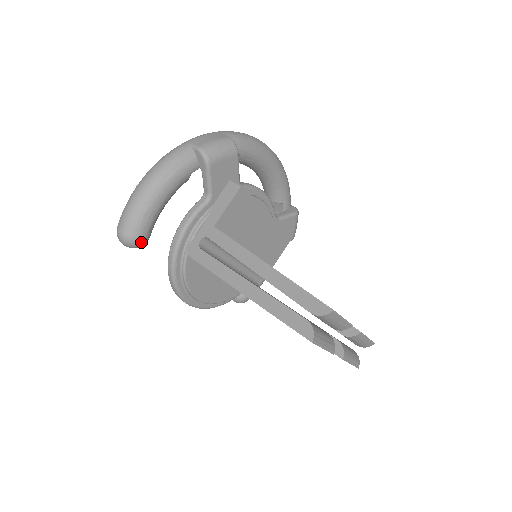
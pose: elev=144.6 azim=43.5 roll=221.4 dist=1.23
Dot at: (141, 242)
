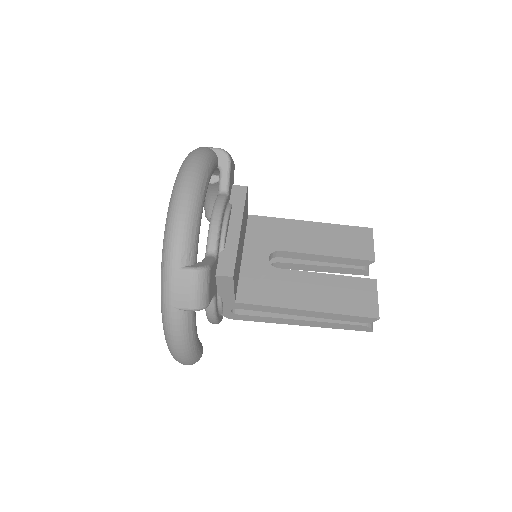
Dot at: (202, 352)
